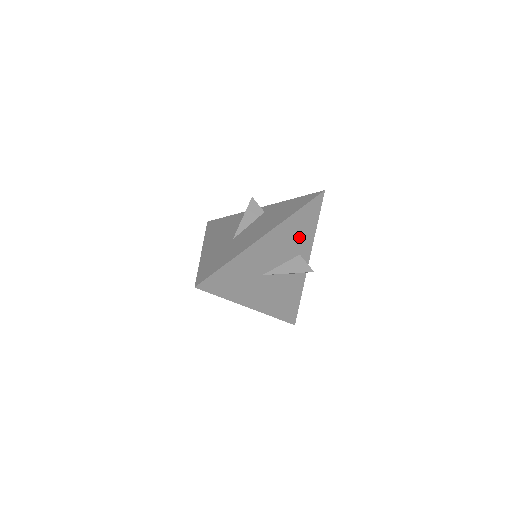
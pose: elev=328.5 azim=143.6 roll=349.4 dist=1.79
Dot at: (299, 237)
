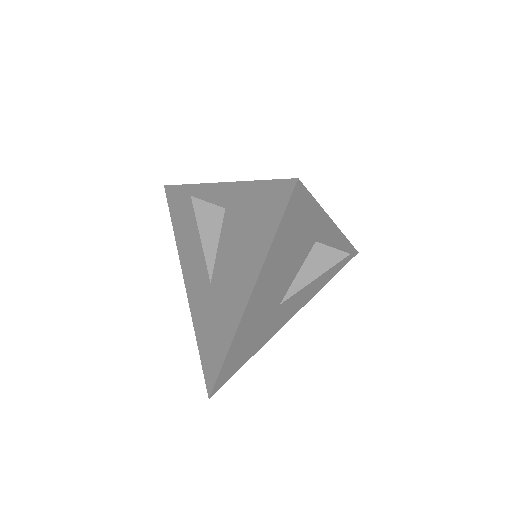
Dot at: (300, 241)
